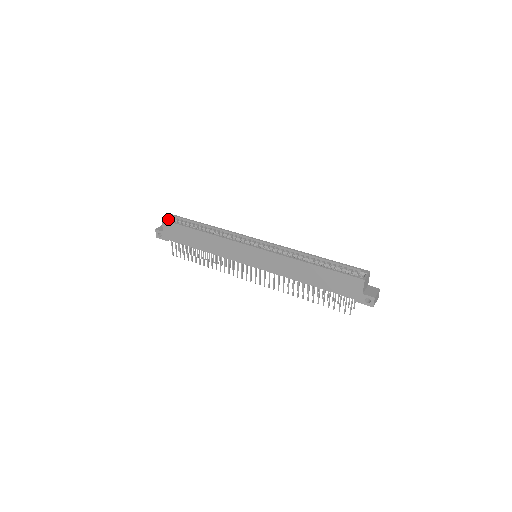
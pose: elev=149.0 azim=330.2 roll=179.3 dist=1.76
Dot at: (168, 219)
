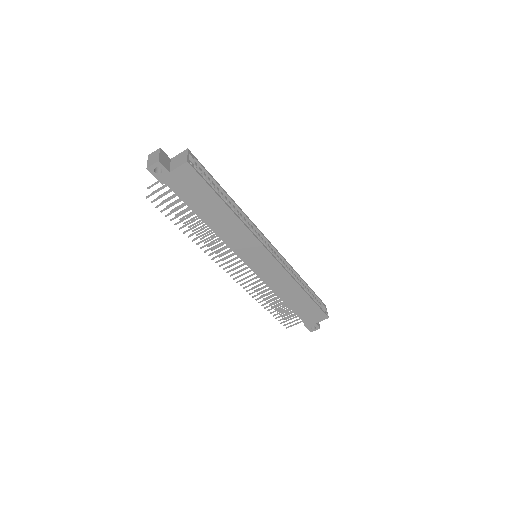
Dot at: (193, 164)
